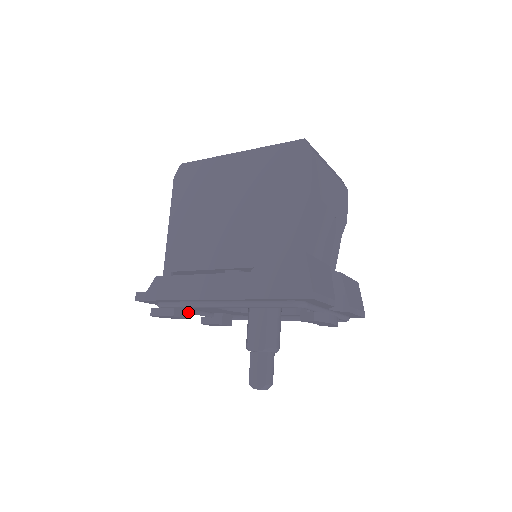
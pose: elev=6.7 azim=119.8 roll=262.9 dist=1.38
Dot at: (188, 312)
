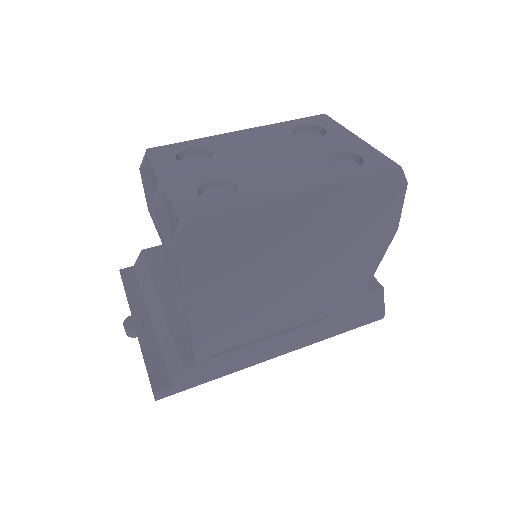
Dot at: occluded
